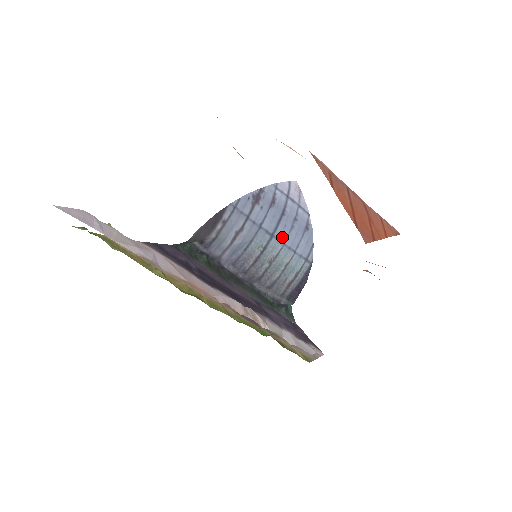
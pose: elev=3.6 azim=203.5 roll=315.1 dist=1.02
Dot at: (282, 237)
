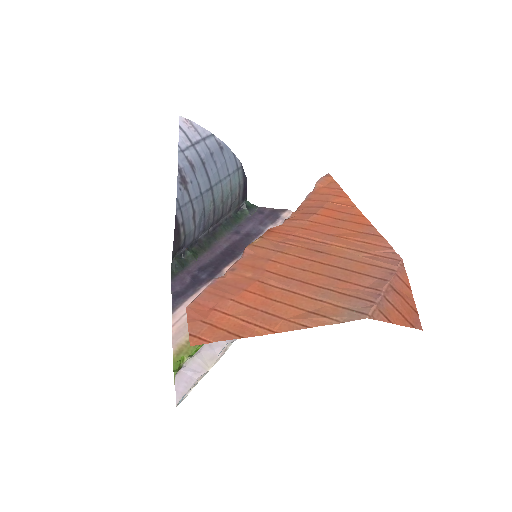
Dot at: (216, 179)
